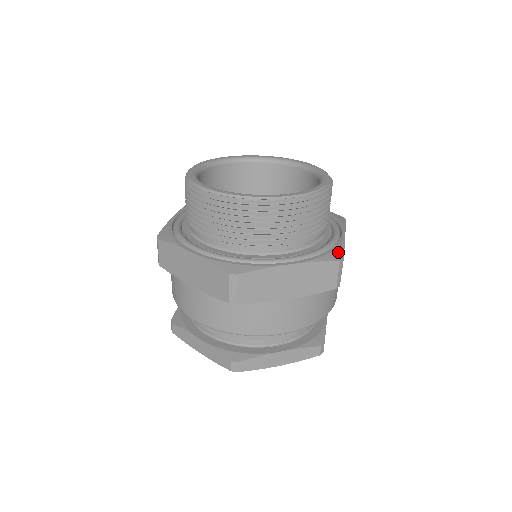
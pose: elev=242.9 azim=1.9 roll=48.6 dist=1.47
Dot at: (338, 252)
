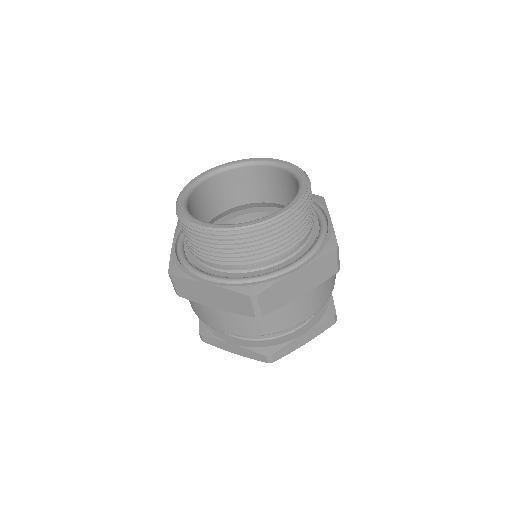
Dot at: (332, 242)
